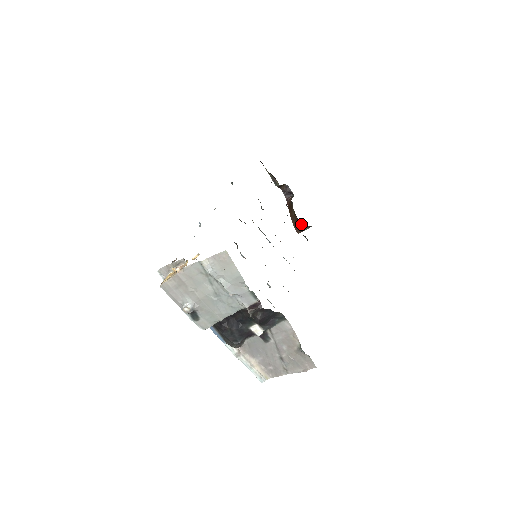
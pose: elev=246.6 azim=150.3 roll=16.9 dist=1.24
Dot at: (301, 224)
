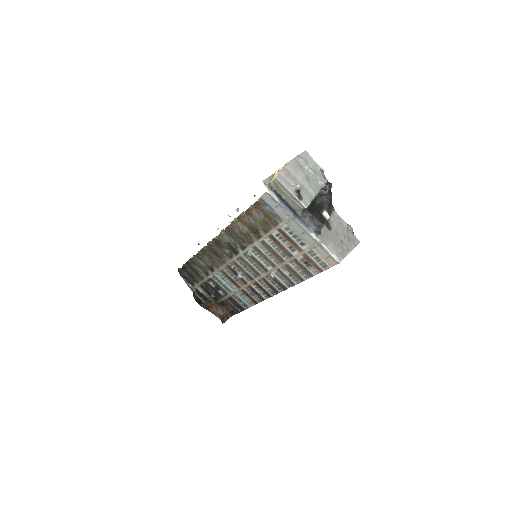
Dot at: (225, 311)
